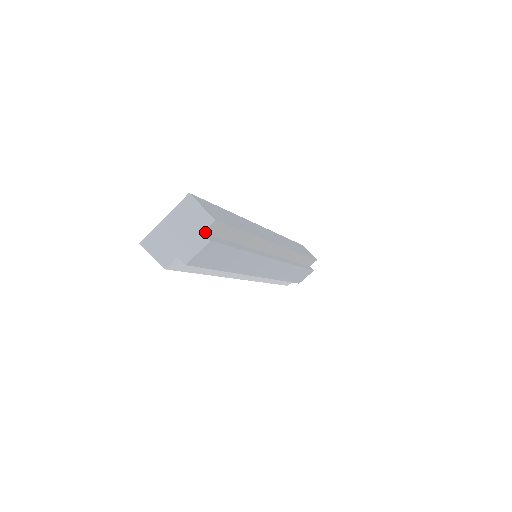
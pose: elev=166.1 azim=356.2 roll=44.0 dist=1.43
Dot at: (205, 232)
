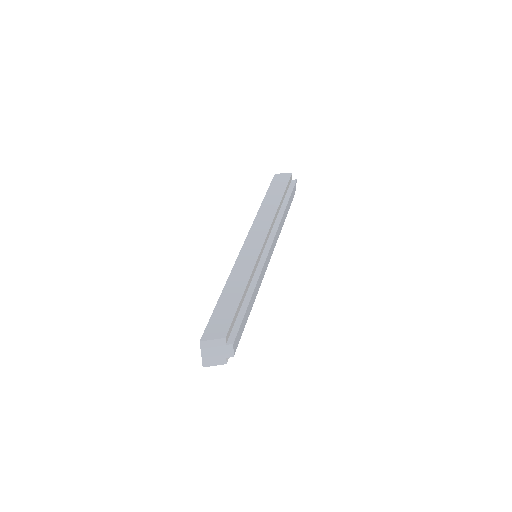
Dot at: (226, 342)
